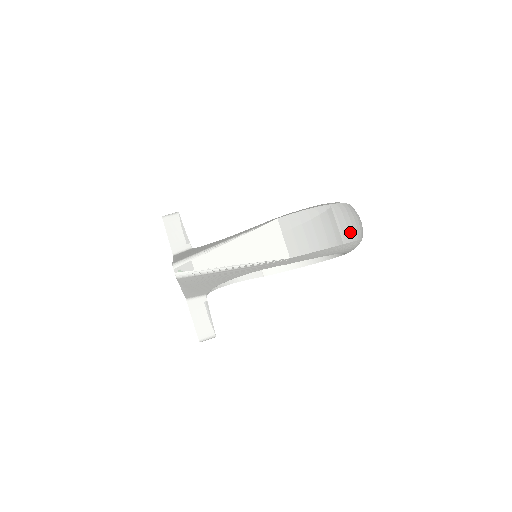
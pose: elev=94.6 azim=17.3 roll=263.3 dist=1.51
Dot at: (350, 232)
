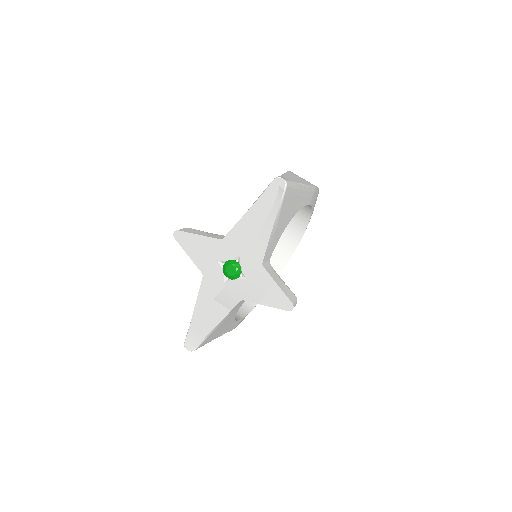
Dot at: occluded
